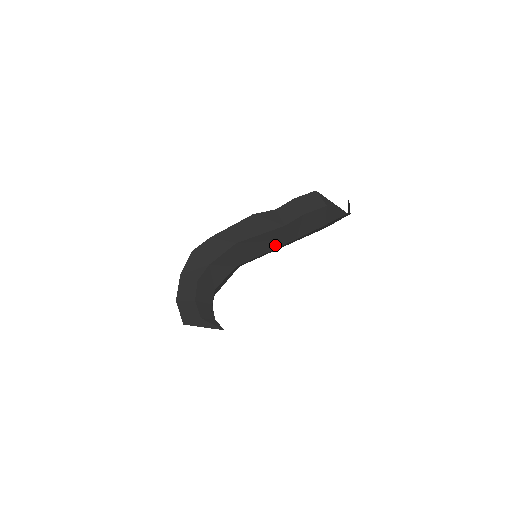
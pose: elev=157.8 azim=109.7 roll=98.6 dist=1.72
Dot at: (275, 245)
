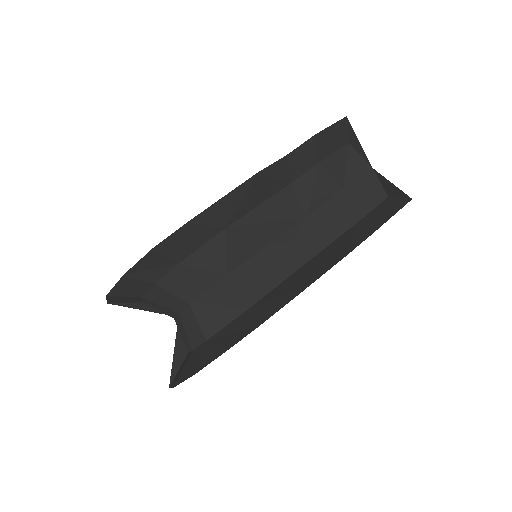
Dot at: (279, 229)
